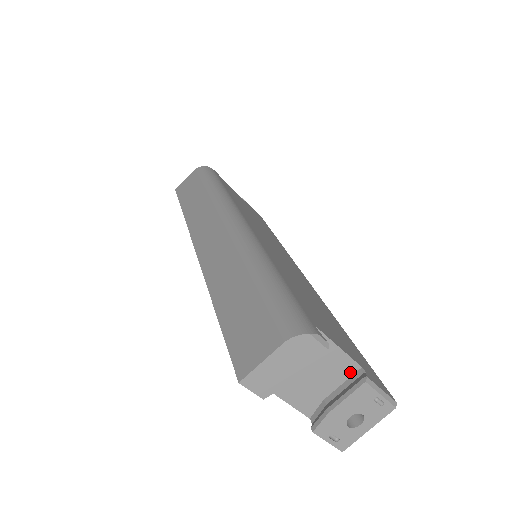
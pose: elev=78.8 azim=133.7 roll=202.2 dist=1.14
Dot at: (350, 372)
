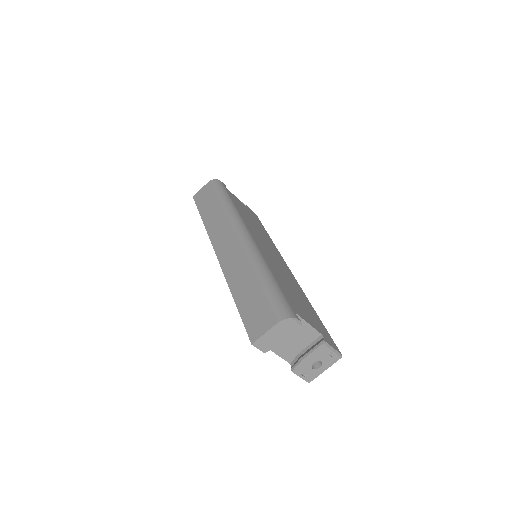
Dot at: (315, 337)
